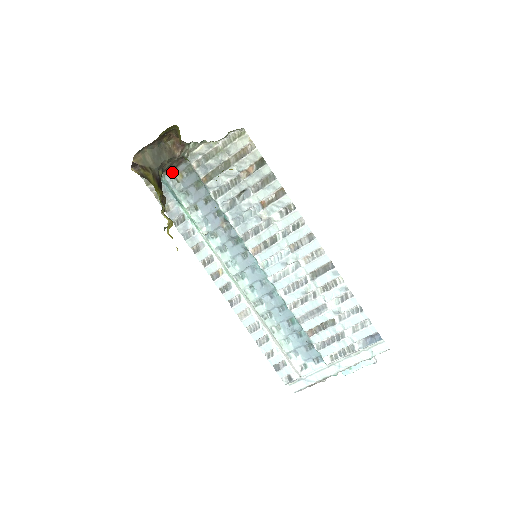
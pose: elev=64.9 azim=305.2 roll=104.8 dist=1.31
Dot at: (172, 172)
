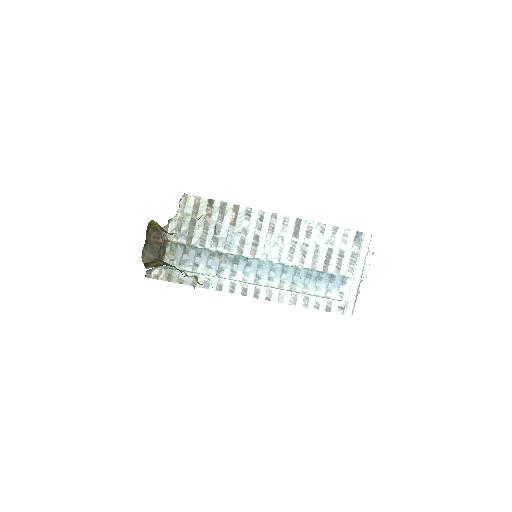
Dot at: (165, 258)
